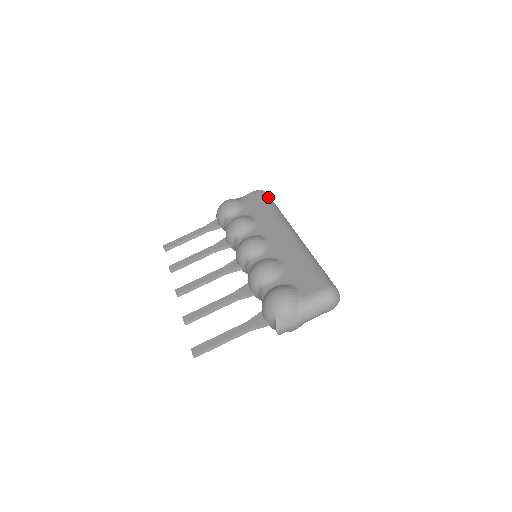
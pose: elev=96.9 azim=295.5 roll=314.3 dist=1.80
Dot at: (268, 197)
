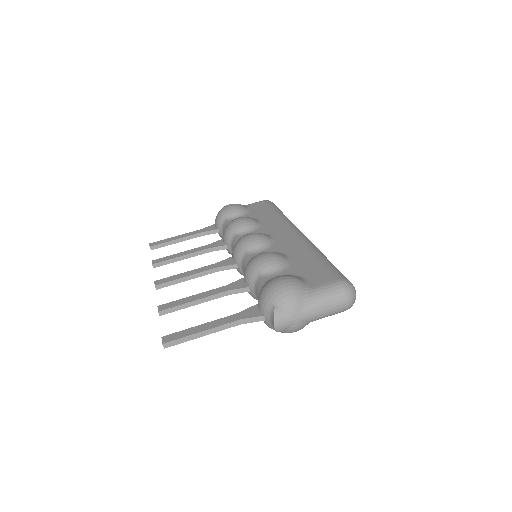
Dot at: (276, 206)
